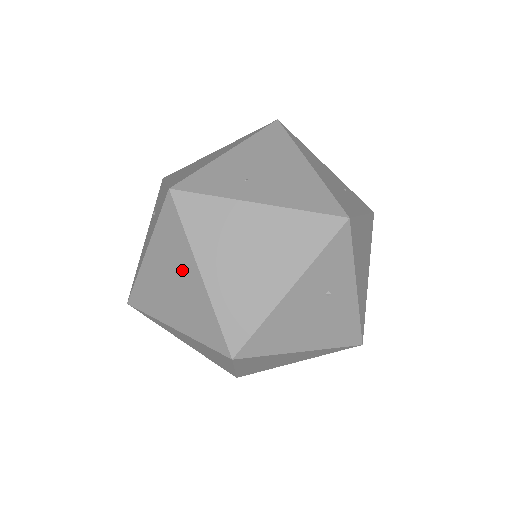
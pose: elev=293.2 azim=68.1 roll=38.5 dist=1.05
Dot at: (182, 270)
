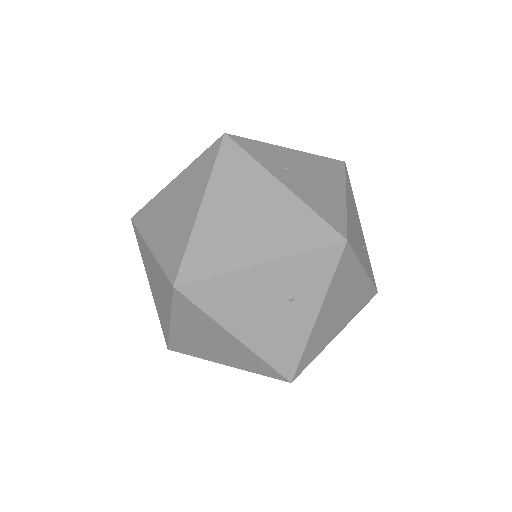
Dot at: (189, 200)
